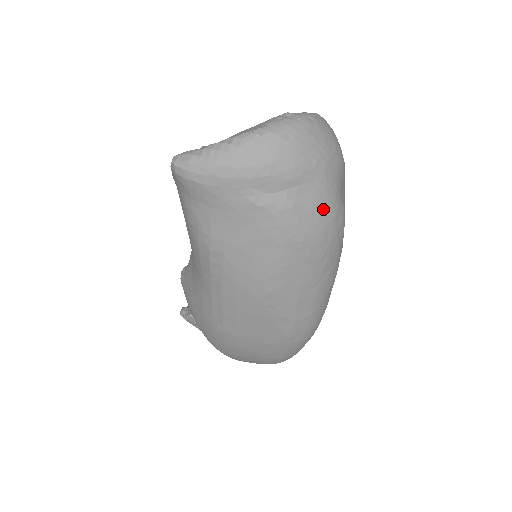
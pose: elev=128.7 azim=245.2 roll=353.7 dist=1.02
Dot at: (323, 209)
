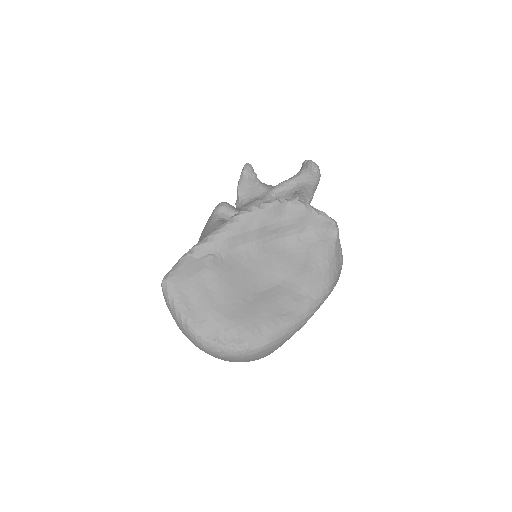
Dot at: occluded
